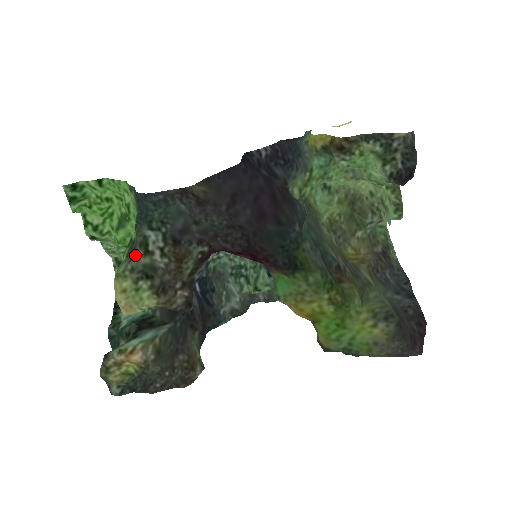
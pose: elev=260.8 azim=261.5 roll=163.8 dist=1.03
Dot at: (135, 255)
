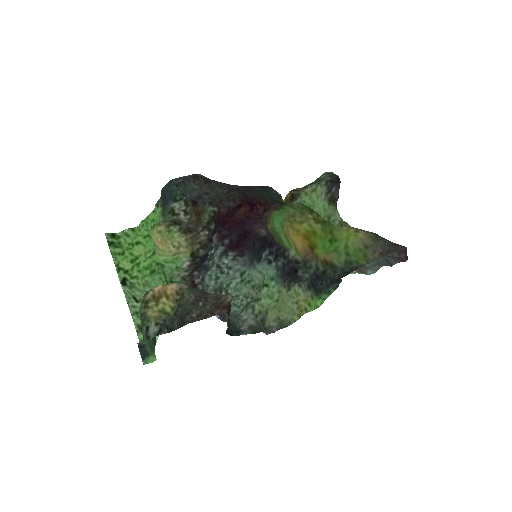
Dot at: occluded
